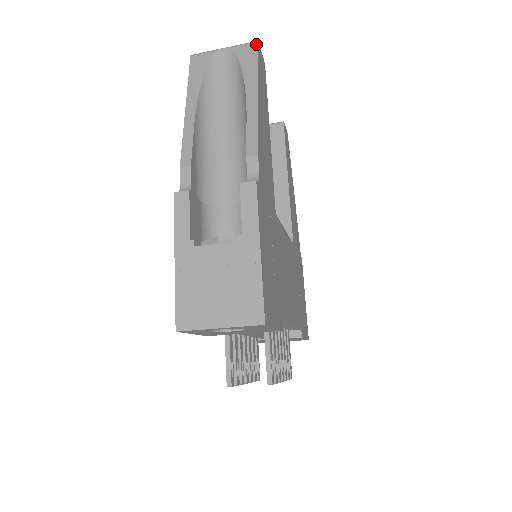
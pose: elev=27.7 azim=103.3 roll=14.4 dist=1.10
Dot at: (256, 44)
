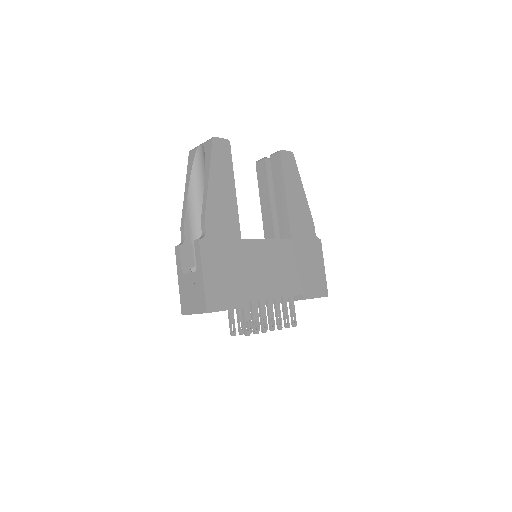
Dot at: (212, 140)
